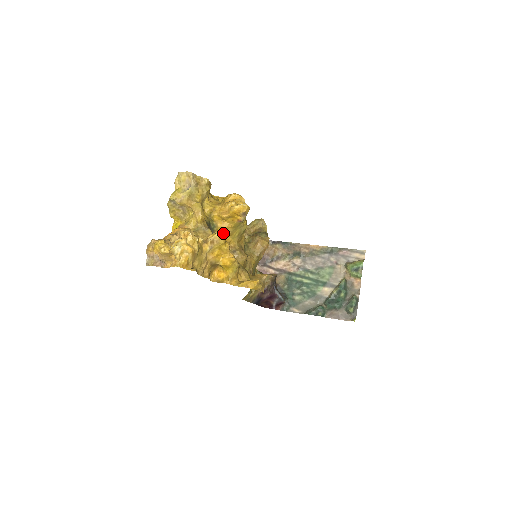
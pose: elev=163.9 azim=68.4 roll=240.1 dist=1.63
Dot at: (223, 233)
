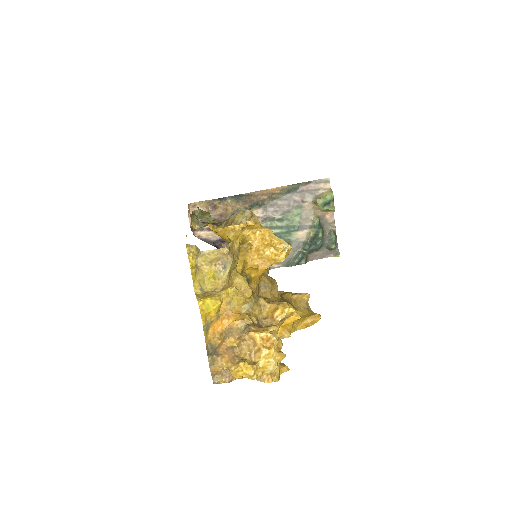
Dot at: (256, 279)
